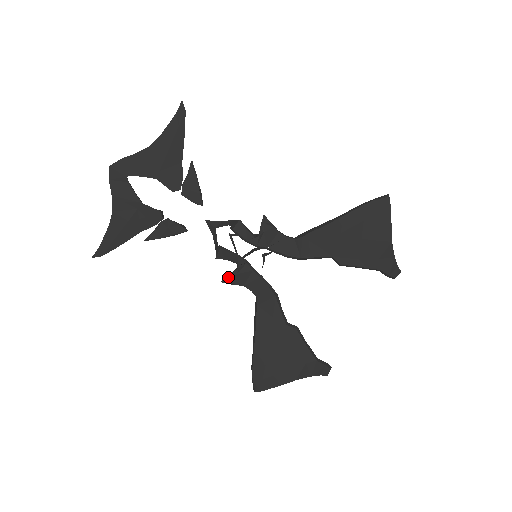
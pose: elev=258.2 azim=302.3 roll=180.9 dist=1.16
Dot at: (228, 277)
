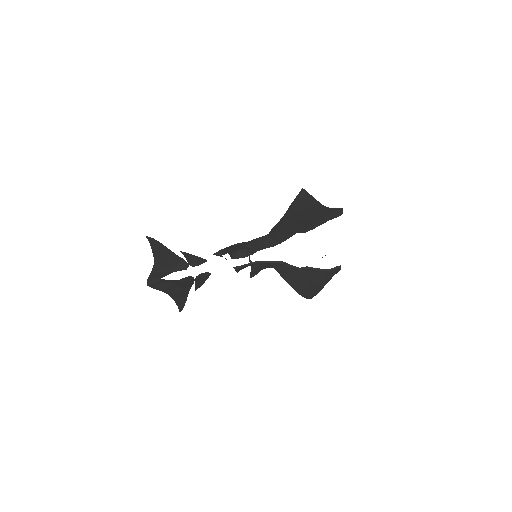
Dot at: (251, 274)
